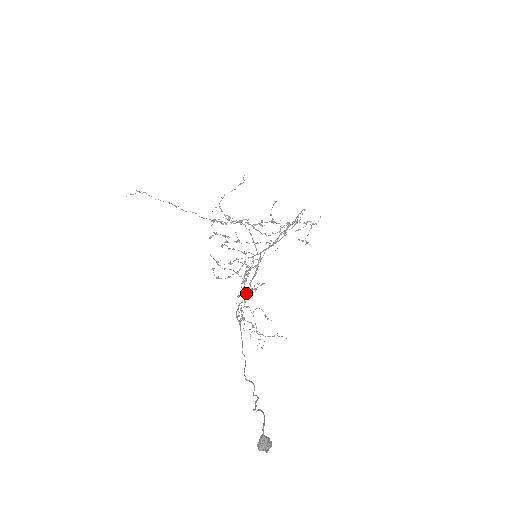
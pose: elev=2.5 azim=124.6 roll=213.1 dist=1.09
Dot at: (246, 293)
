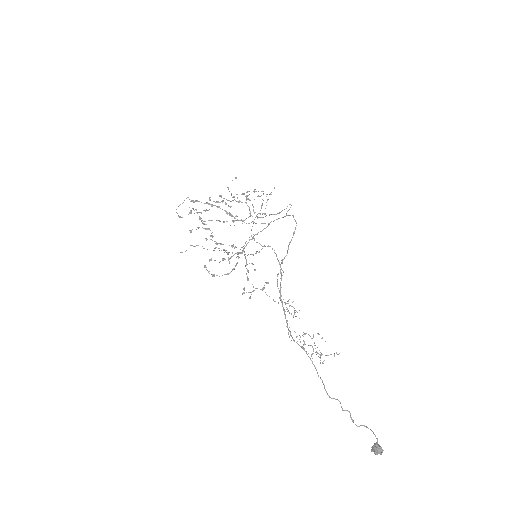
Dot at: (284, 311)
